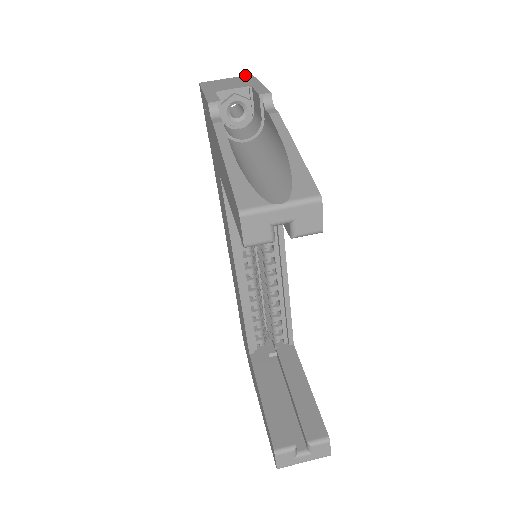
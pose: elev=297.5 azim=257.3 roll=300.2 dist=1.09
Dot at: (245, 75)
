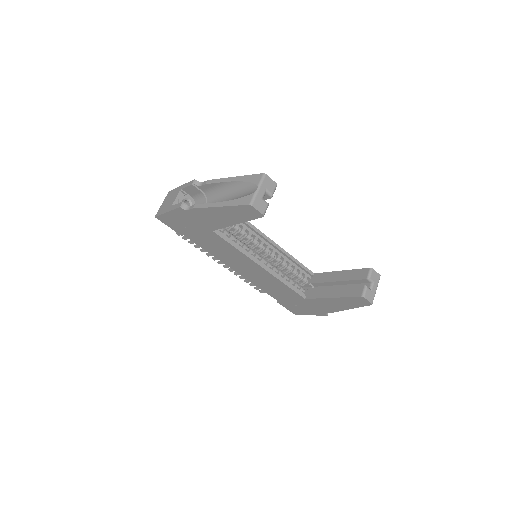
Dot at: (167, 195)
